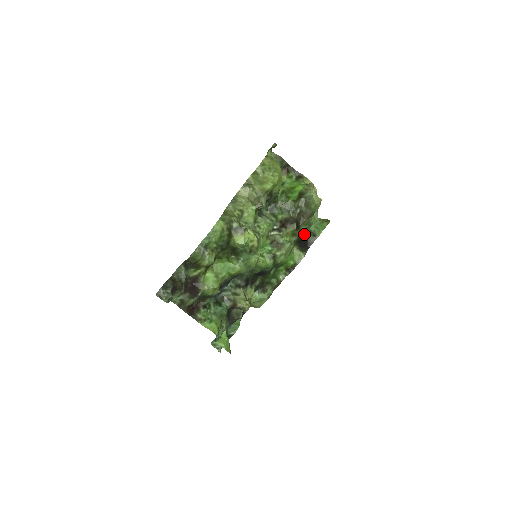
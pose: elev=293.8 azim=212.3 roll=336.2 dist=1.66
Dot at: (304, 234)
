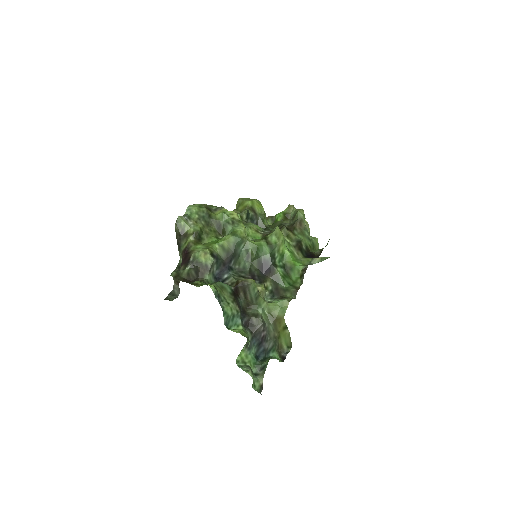
Dot at: (301, 239)
